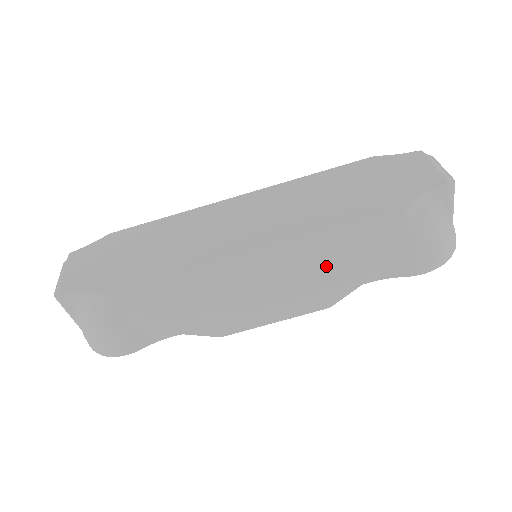
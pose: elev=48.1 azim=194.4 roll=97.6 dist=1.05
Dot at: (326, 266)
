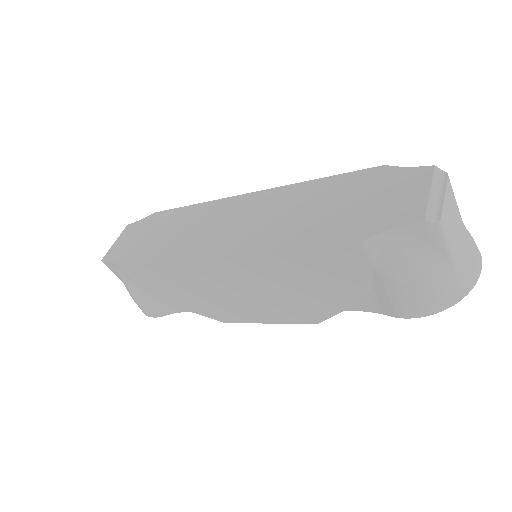
Dot at: (295, 286)
